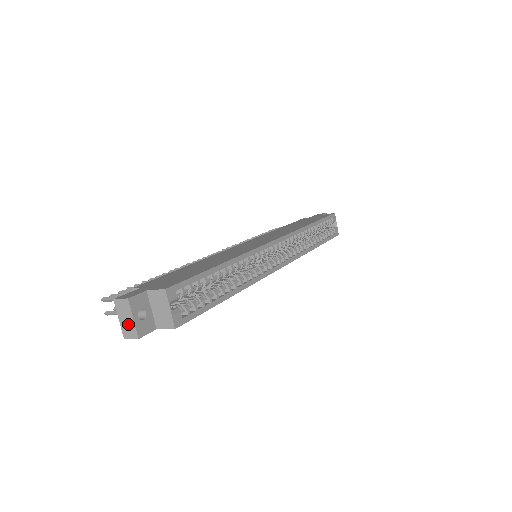
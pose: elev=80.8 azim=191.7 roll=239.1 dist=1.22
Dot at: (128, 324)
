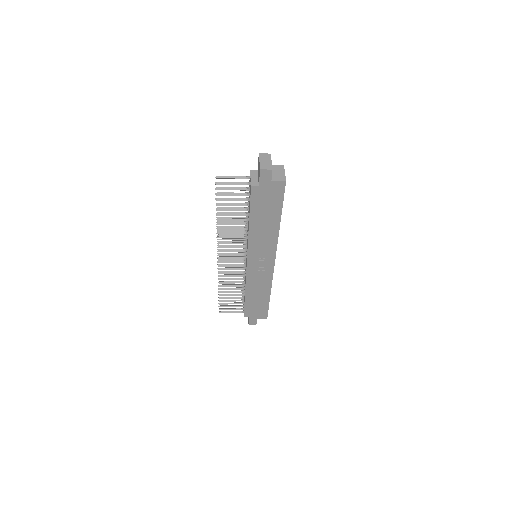
Dot at: (267, 163)
